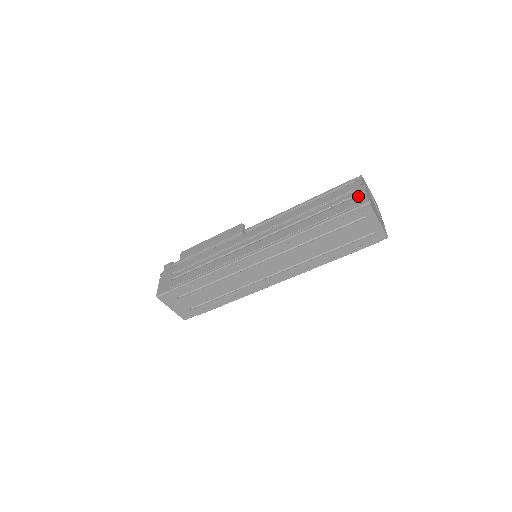
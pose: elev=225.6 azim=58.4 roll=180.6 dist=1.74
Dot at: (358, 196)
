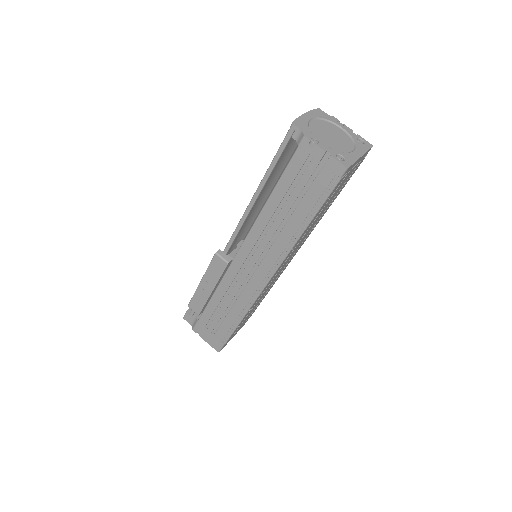
Dot at: (324, 165)
